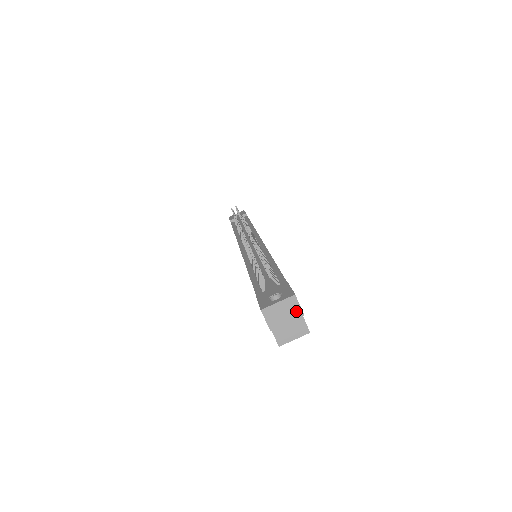
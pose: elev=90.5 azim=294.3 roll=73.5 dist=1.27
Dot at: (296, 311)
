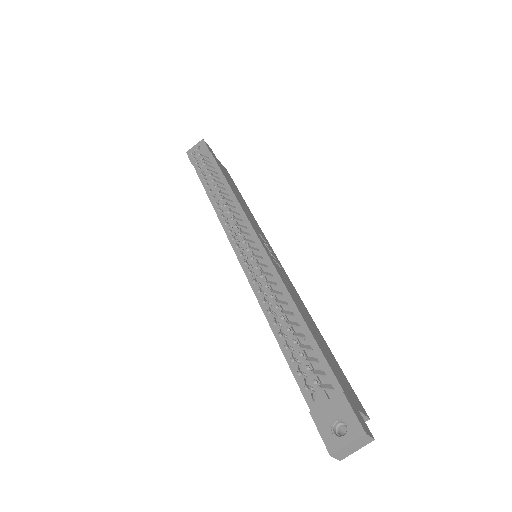
Dot at: (366, 441)
